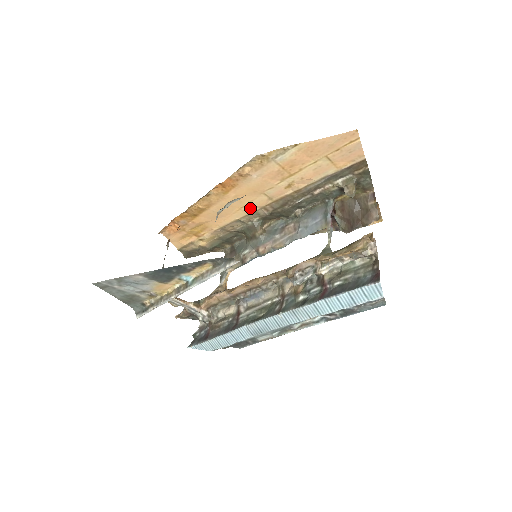
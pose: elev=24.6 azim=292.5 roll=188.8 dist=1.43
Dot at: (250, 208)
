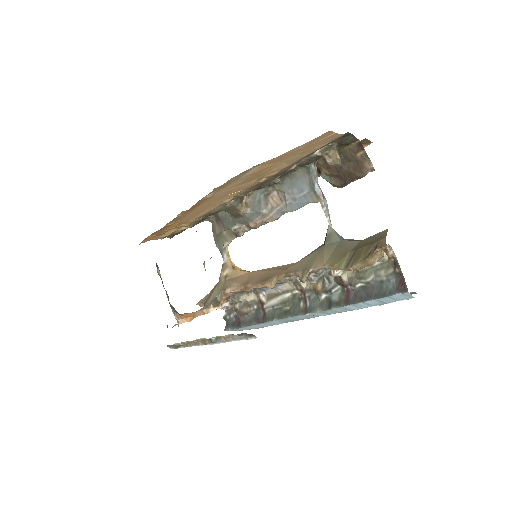
Dot at: (223, 202)
